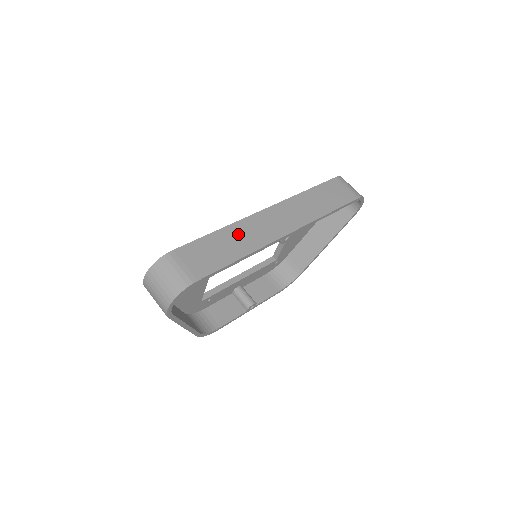
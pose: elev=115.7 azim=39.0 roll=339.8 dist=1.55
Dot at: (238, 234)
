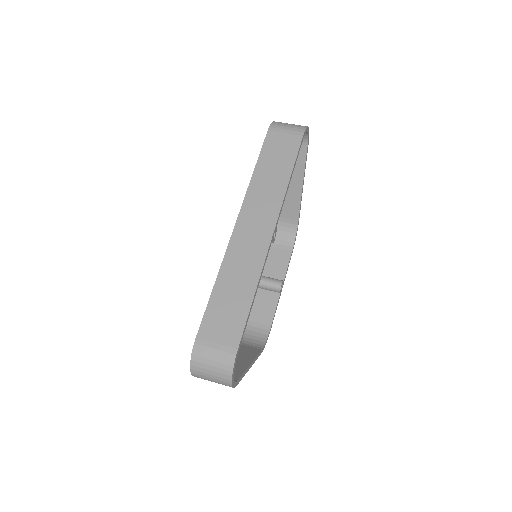
Dot at: (234, 272)
